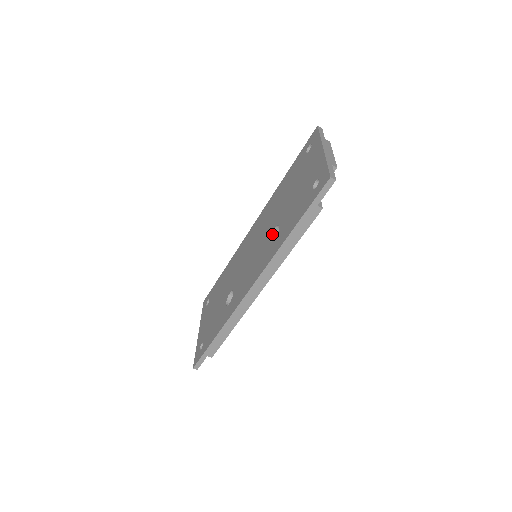
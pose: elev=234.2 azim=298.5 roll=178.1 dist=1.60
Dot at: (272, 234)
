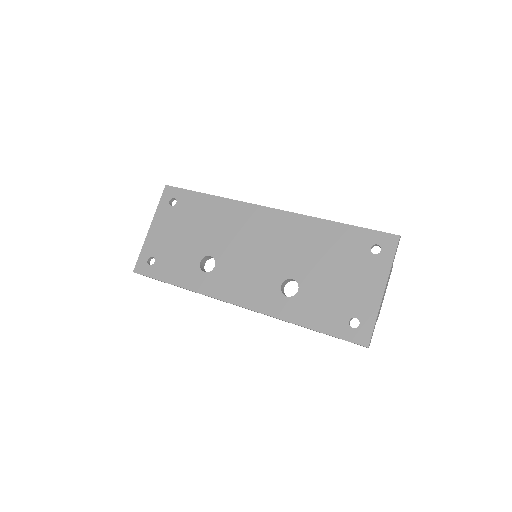
Dot at: (287, 280)
